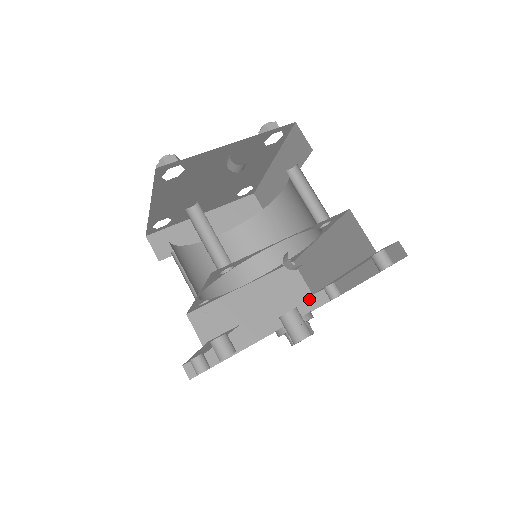
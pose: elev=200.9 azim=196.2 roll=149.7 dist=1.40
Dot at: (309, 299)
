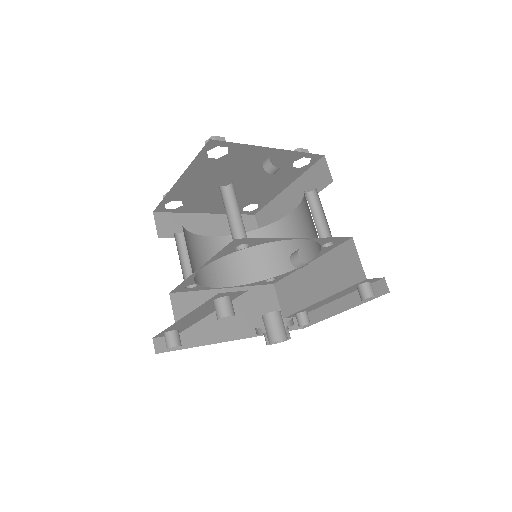
Dot at: occluded
